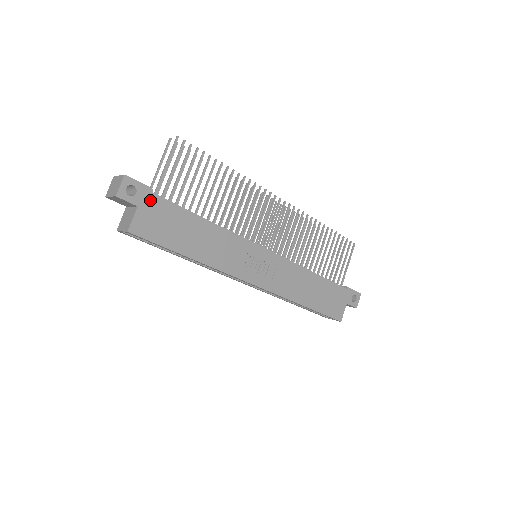
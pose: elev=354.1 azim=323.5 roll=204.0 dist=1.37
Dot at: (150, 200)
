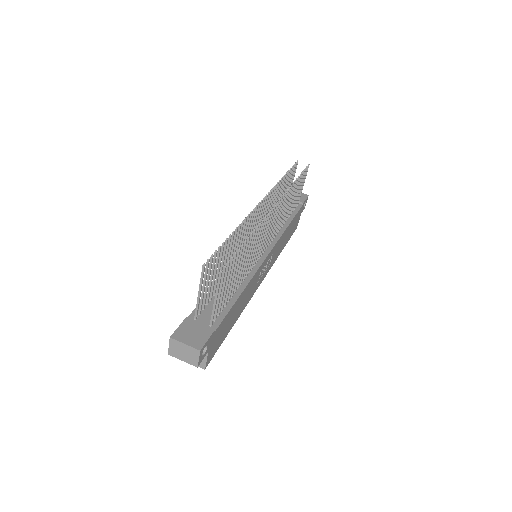
Dot at: (214, 337)
